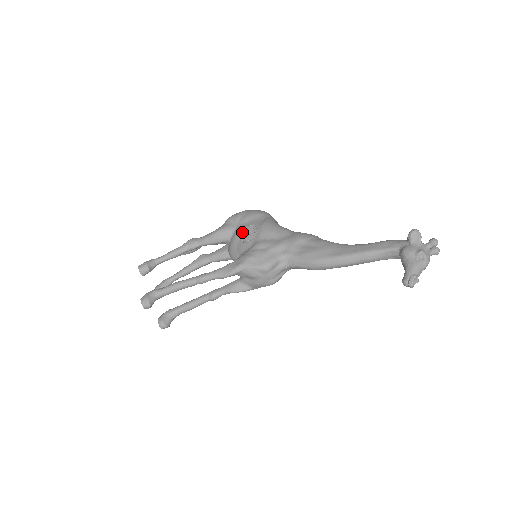
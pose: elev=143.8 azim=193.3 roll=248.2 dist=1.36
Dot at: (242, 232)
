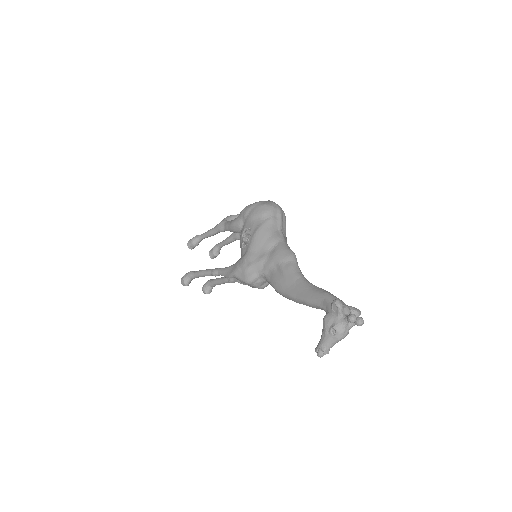
Dot at: (243, 234)
